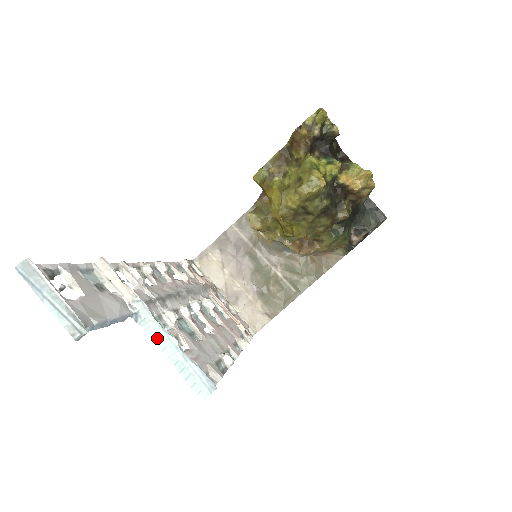
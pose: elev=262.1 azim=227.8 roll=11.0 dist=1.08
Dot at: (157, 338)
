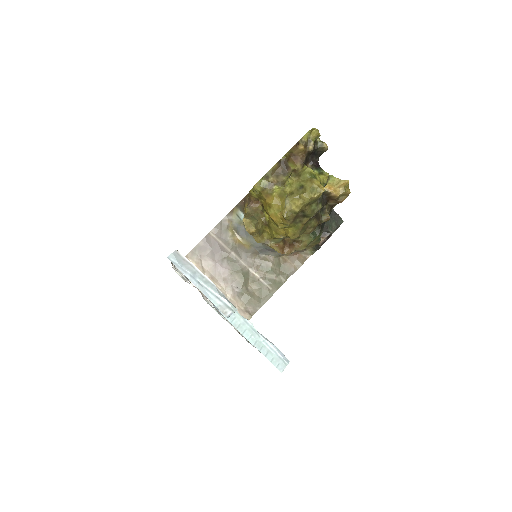
Dot at: (237, 323)
